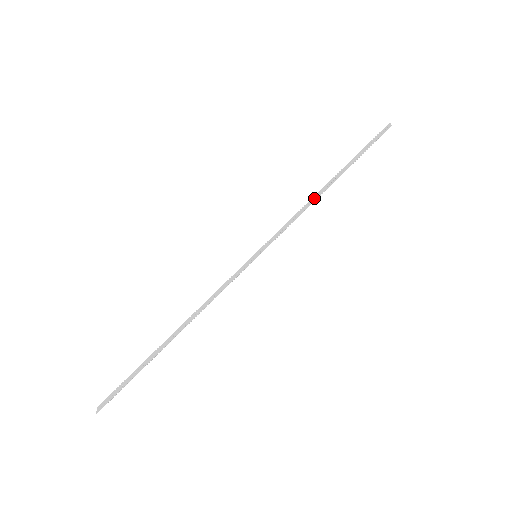
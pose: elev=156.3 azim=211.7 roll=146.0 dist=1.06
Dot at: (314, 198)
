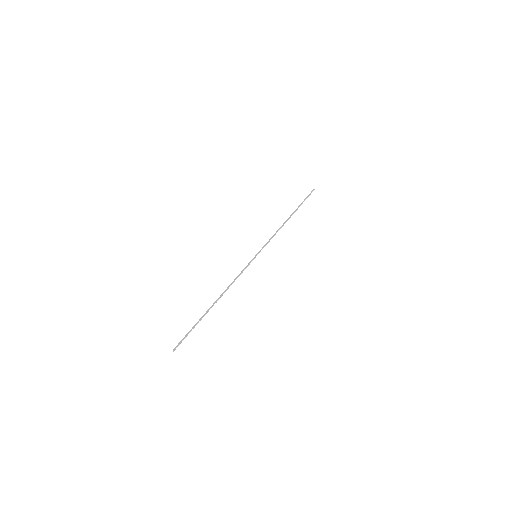
Dot at: (282, 225)
